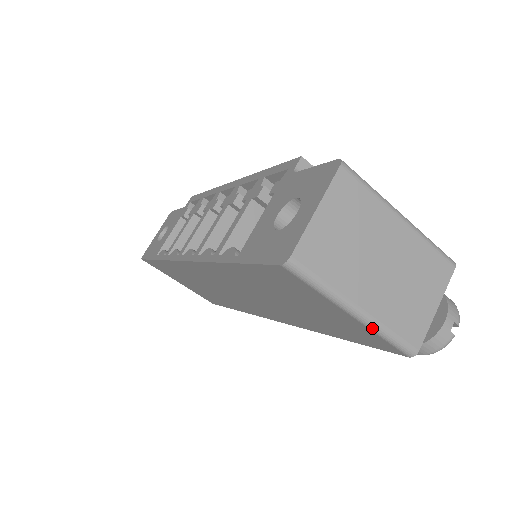
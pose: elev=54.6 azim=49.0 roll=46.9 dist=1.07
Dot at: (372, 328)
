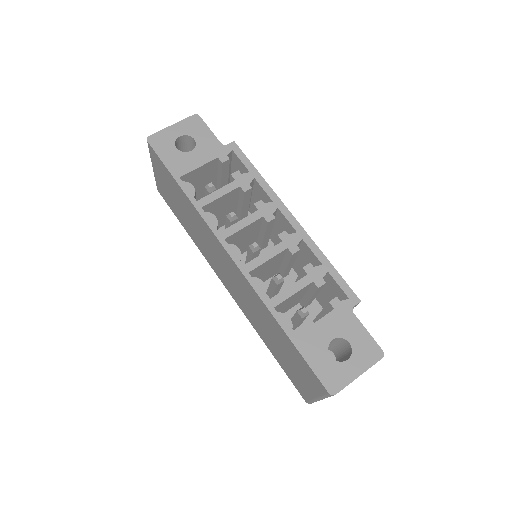
Dot at: (314, 401)
